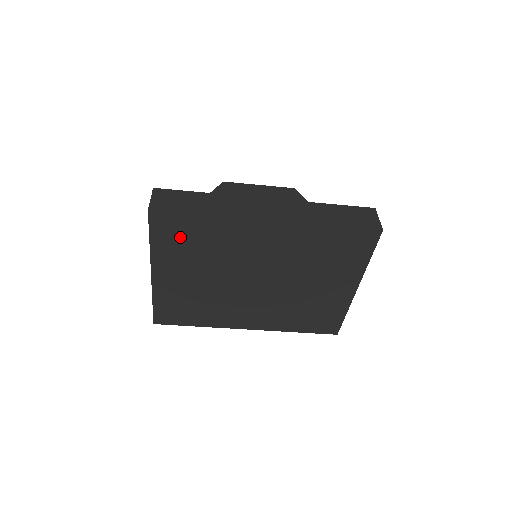
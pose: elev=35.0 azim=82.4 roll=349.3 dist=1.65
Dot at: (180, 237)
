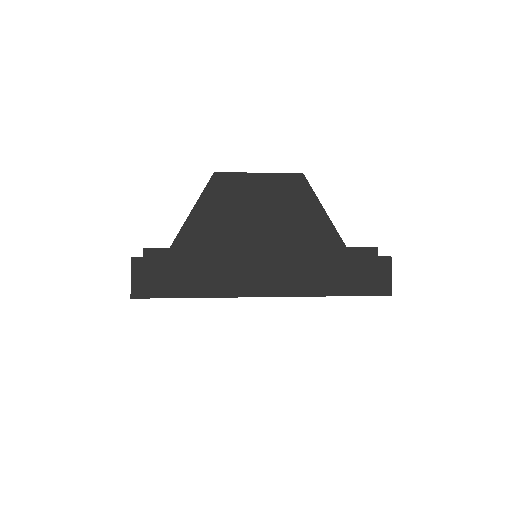
Dot at: occluded
